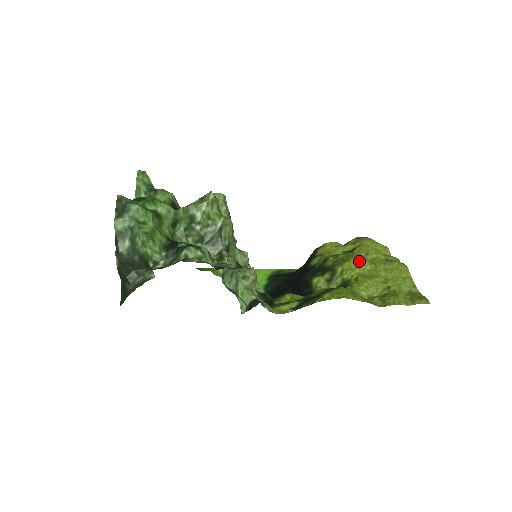
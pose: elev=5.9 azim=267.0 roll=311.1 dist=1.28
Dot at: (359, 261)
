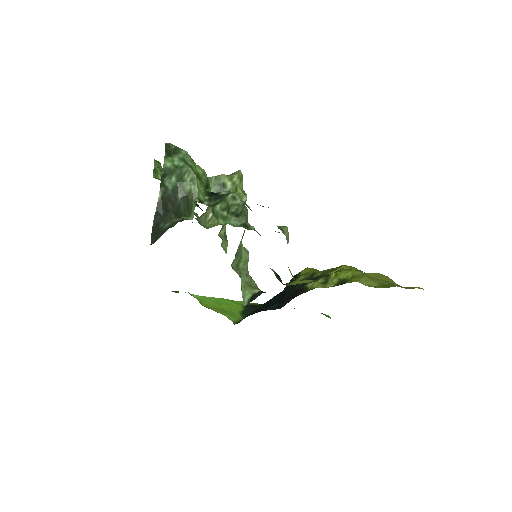
Dot at: (349, 268)
